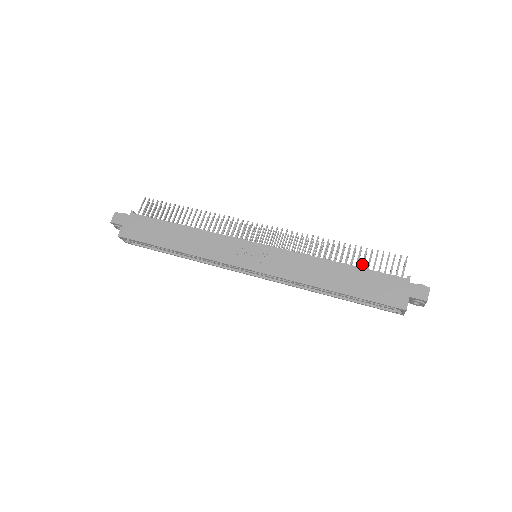
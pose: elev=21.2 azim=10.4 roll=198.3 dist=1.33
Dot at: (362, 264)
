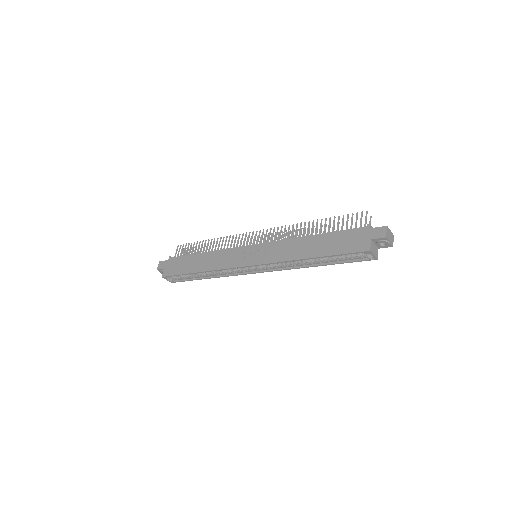
Dot at: (332, 230)
